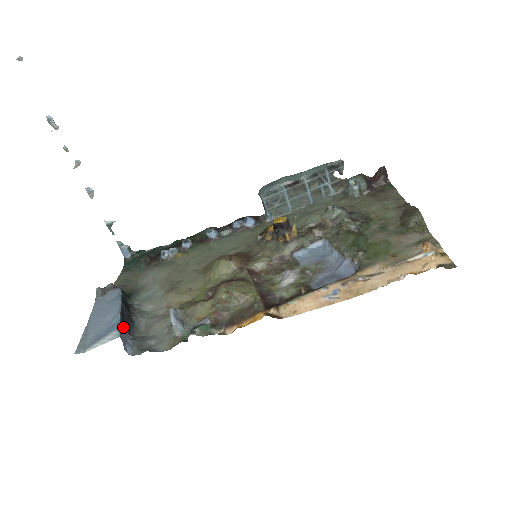
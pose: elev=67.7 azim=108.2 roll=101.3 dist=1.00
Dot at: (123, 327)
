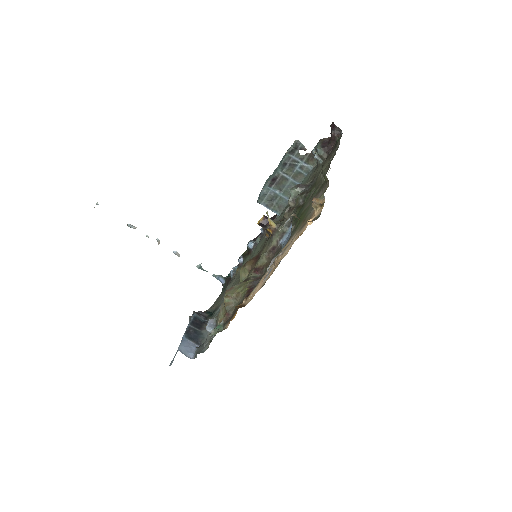
Dot at: (190, 341)
